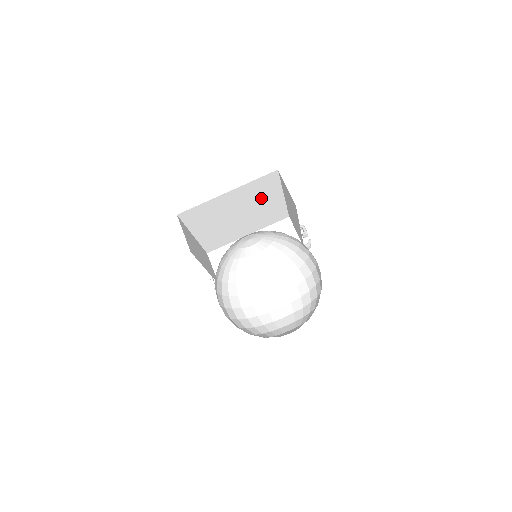
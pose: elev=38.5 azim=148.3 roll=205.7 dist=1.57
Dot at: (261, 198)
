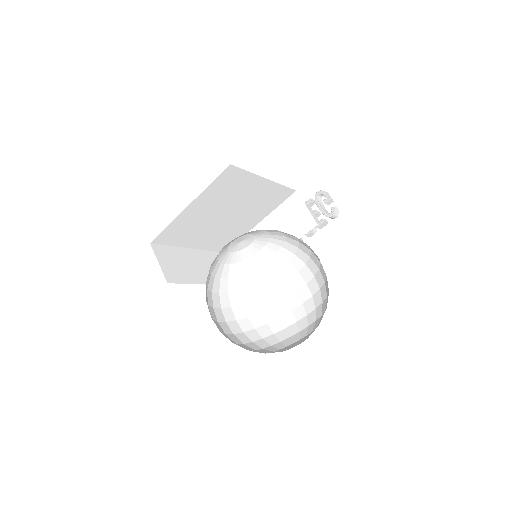
Dot at: (238, 192)
